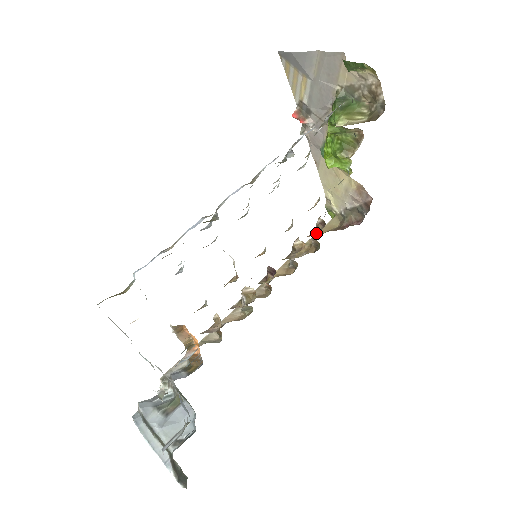
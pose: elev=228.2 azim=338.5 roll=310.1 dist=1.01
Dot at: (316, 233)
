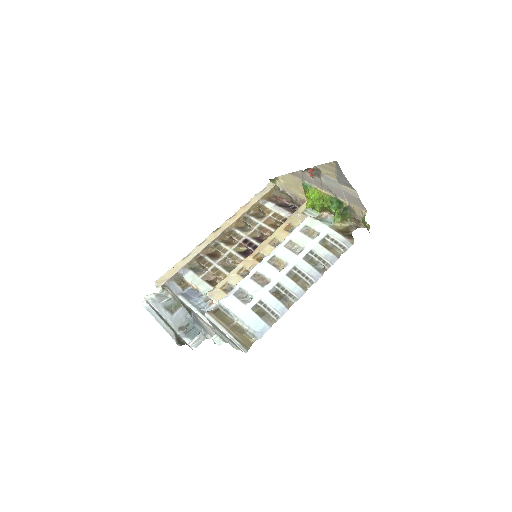
Dot at: (273, 221)
